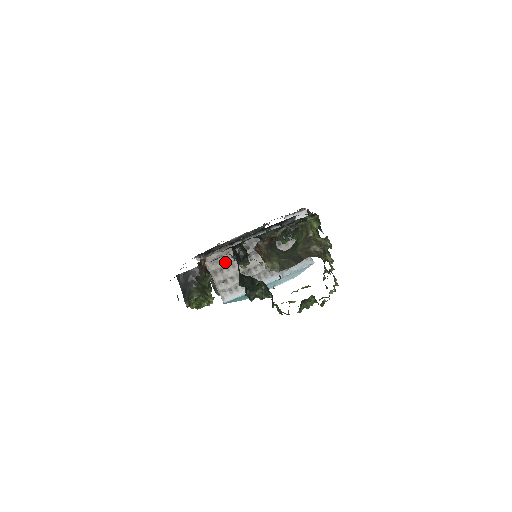
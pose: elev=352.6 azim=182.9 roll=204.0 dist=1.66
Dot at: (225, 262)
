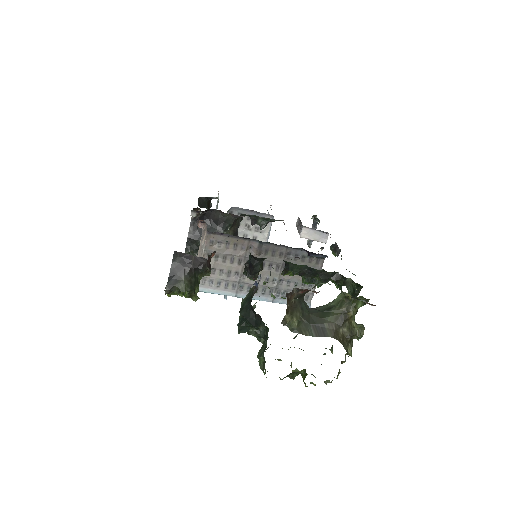
Dot at: (227, 251)
